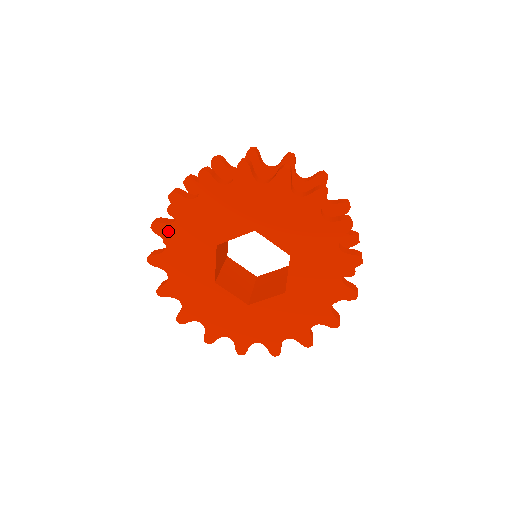
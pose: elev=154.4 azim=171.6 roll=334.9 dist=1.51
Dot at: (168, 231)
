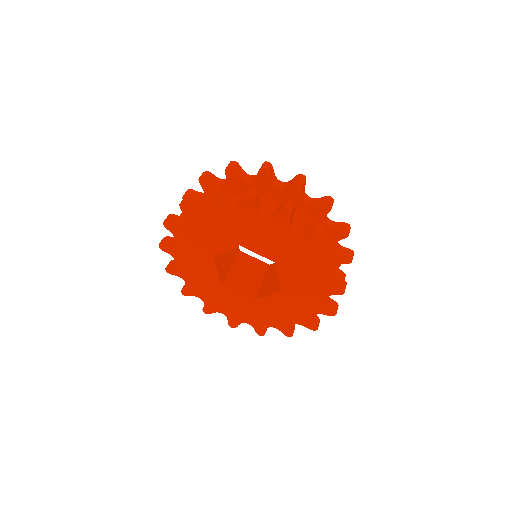
Dot at: (173, 249)
